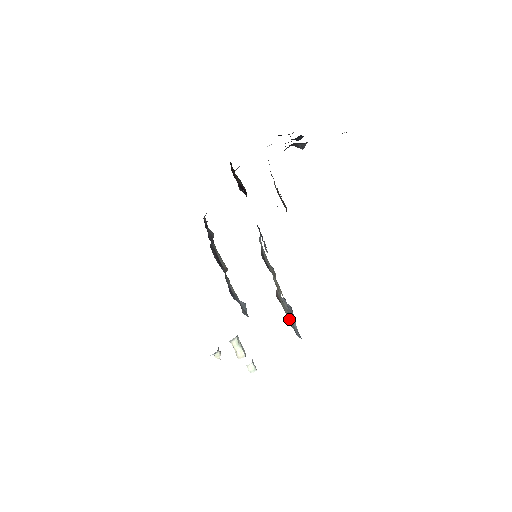
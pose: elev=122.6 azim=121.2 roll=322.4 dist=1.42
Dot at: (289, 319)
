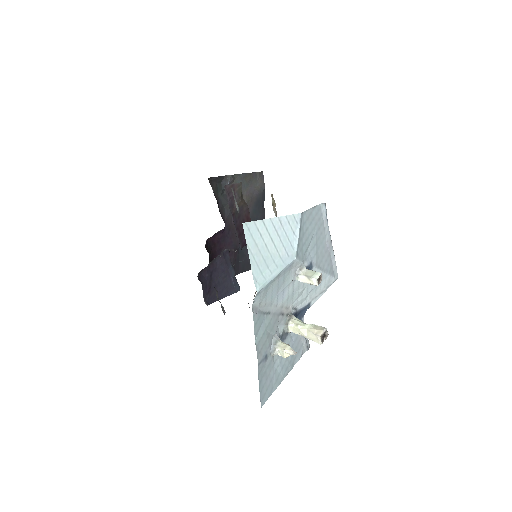
Dot at: occluded
